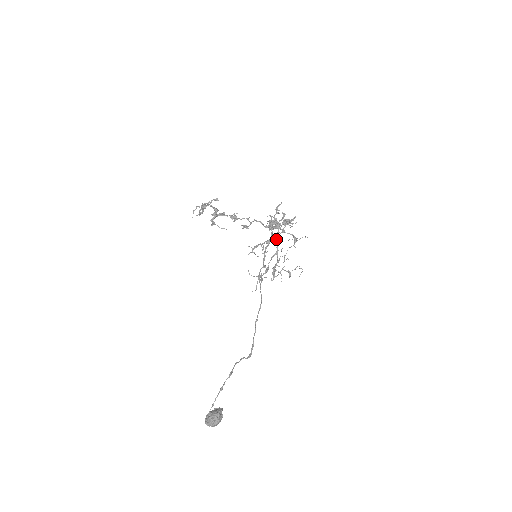
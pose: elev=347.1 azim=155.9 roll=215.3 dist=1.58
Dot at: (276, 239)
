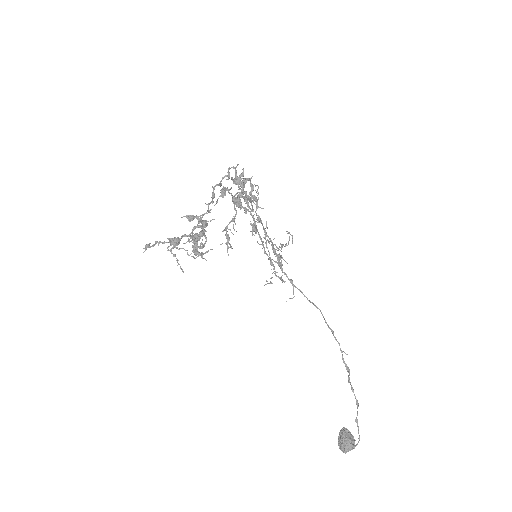
Dot at: (258, 218)
